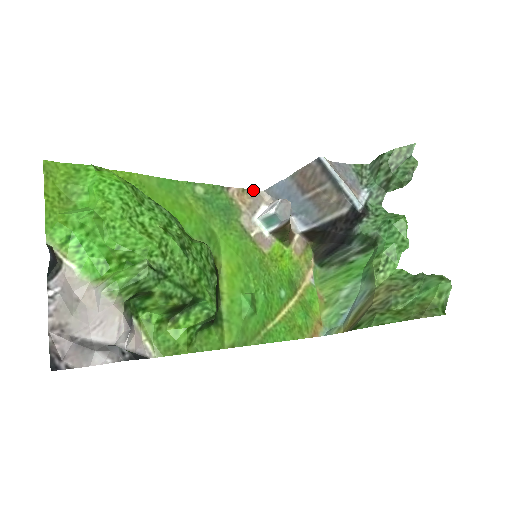
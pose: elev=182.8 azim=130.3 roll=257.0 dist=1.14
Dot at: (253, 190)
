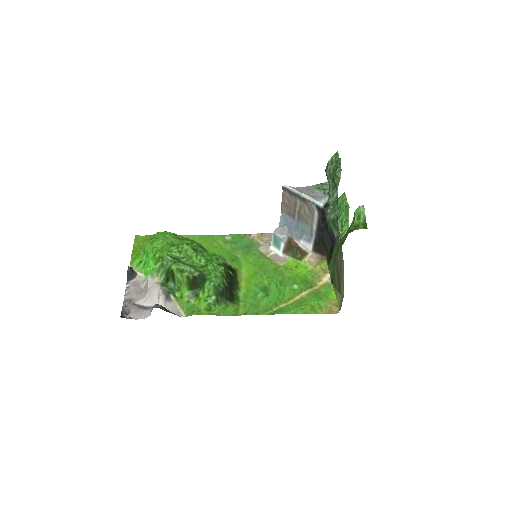
Dot at: (270, 233)
